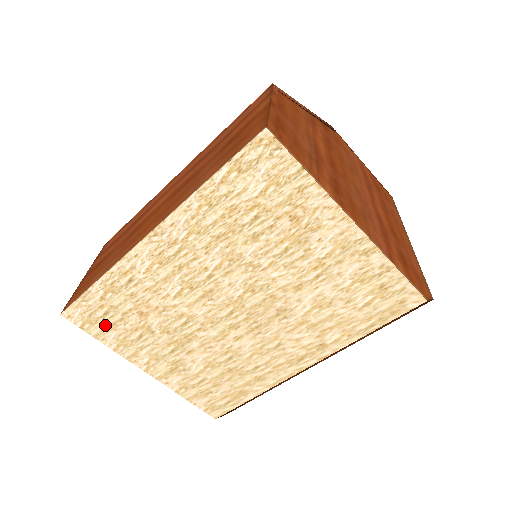
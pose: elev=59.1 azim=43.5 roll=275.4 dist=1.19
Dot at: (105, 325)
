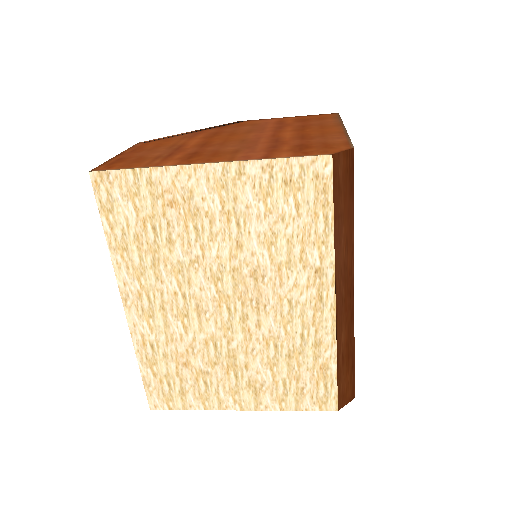
Dot at: (179, 394)
